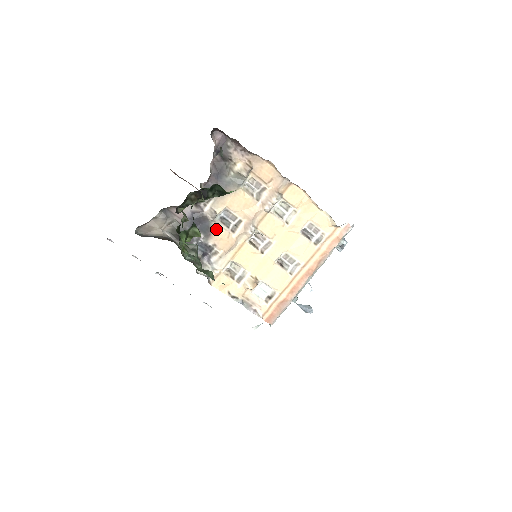
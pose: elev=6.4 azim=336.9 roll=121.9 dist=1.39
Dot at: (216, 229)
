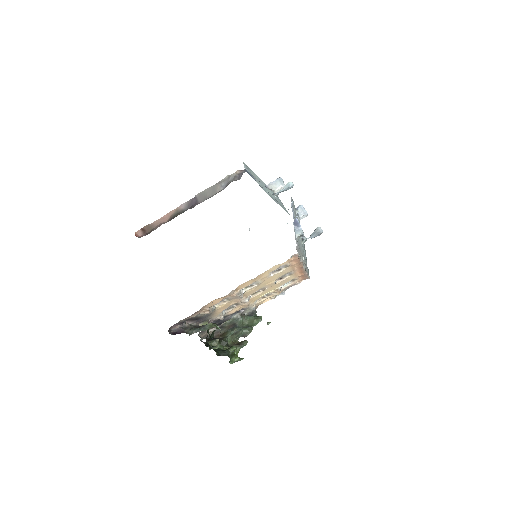
Dot at: (230, 312)
